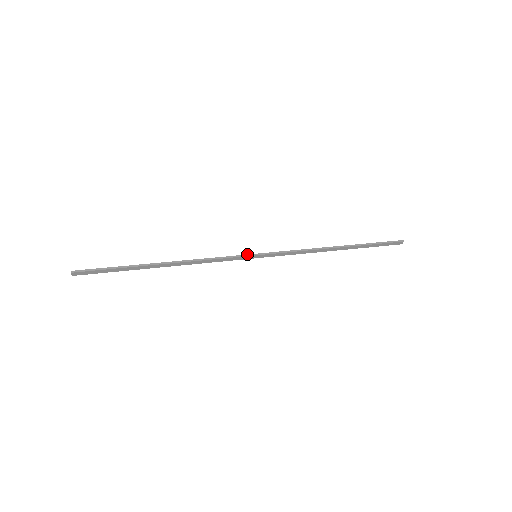
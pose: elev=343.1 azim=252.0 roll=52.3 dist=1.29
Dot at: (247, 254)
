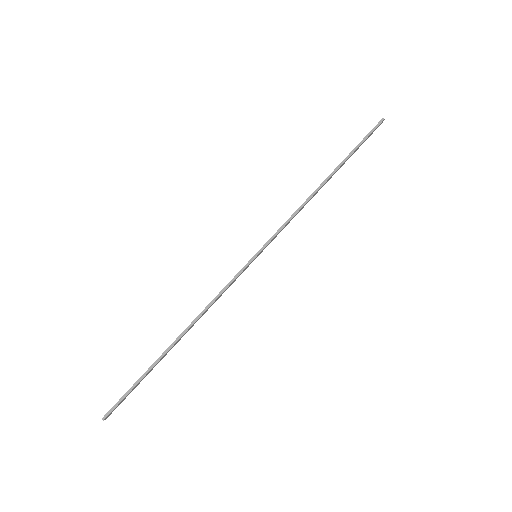
Dot at: occluded
